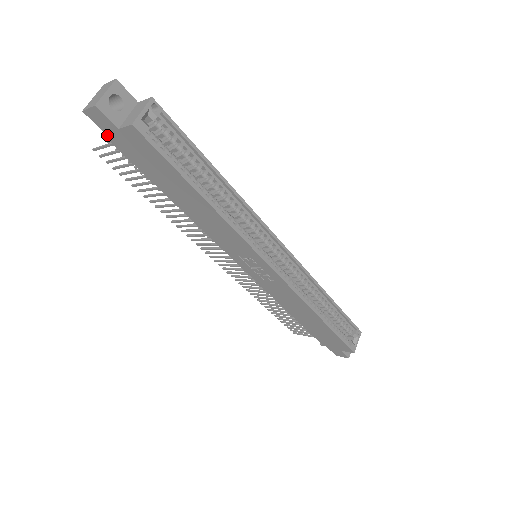
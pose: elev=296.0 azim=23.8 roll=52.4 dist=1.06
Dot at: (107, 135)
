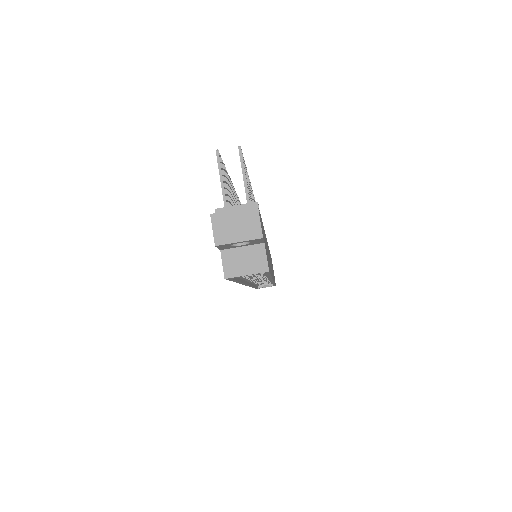
Dot at: occluded
